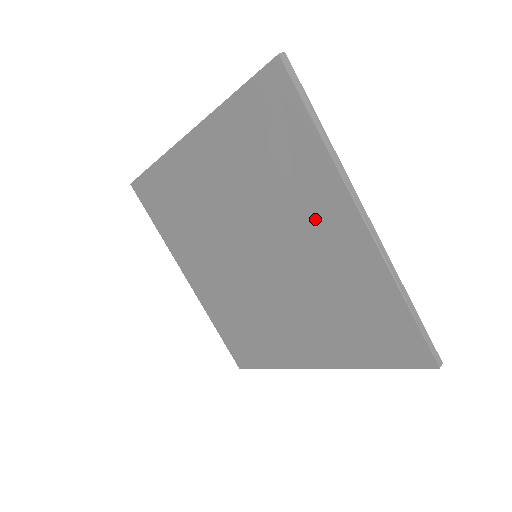
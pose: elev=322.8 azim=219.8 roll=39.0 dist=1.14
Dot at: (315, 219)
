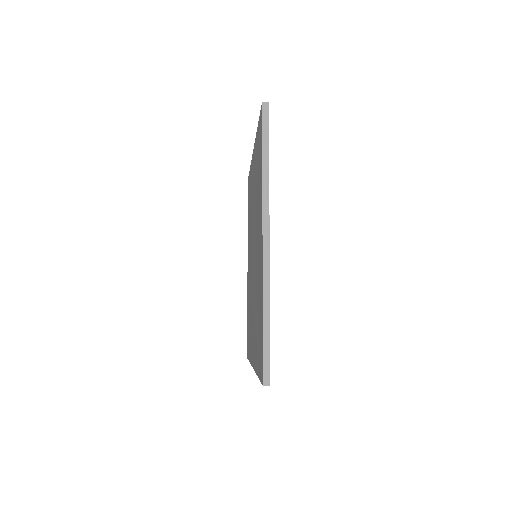
Dot at: (252, 185)
